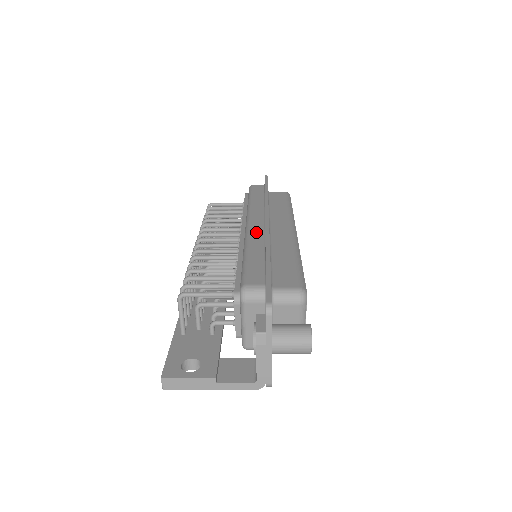
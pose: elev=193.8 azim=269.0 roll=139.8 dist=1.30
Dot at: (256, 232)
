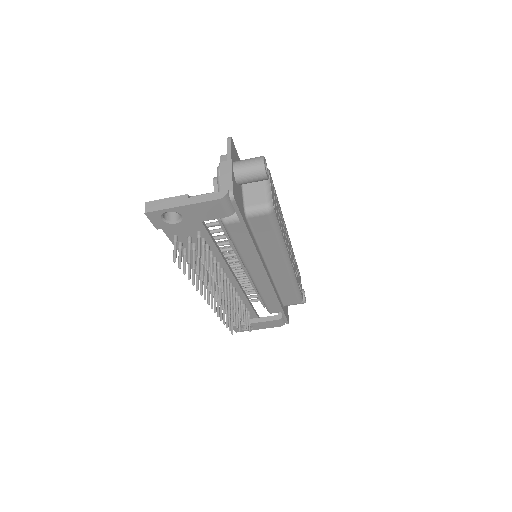
Dot at: occluded
